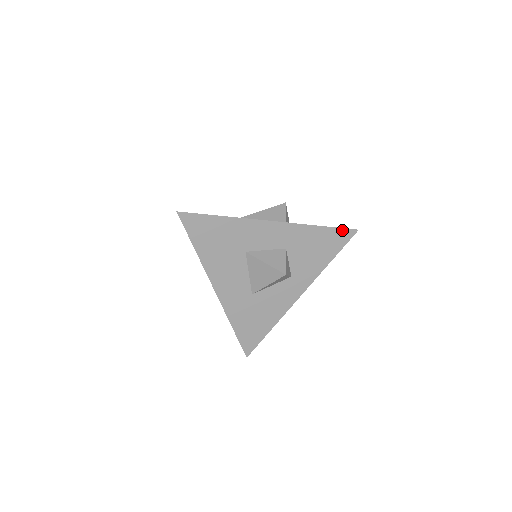
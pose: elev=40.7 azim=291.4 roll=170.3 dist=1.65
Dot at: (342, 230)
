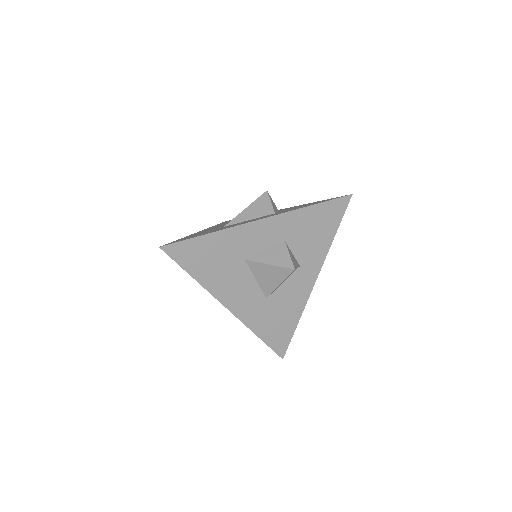
Dot at: (336, 201)
